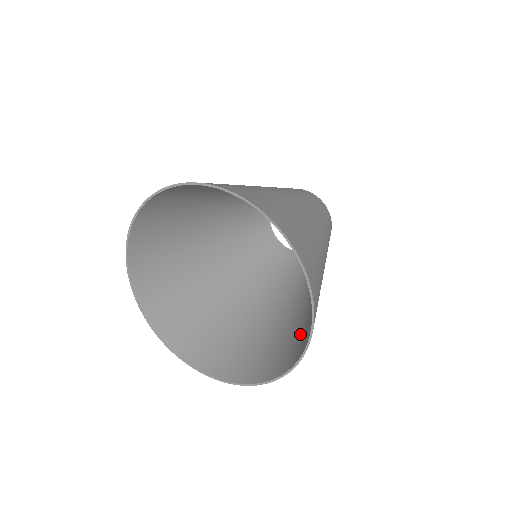
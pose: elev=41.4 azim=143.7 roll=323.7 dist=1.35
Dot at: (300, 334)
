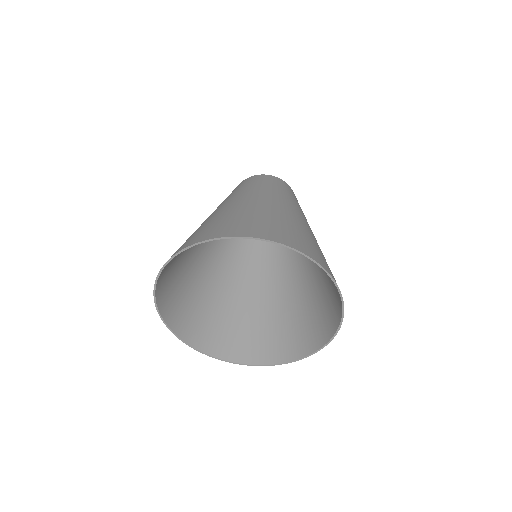
Dot at: (293, 327)
